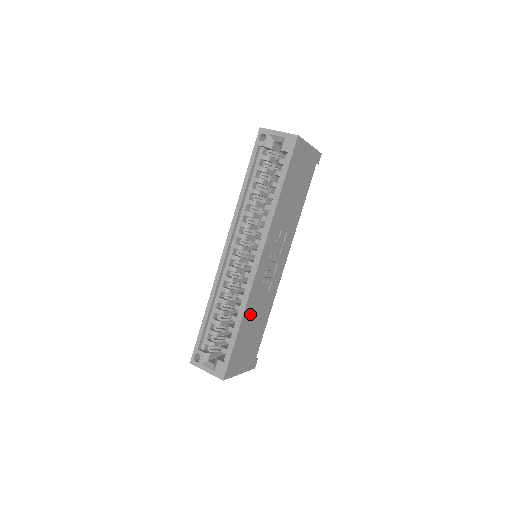
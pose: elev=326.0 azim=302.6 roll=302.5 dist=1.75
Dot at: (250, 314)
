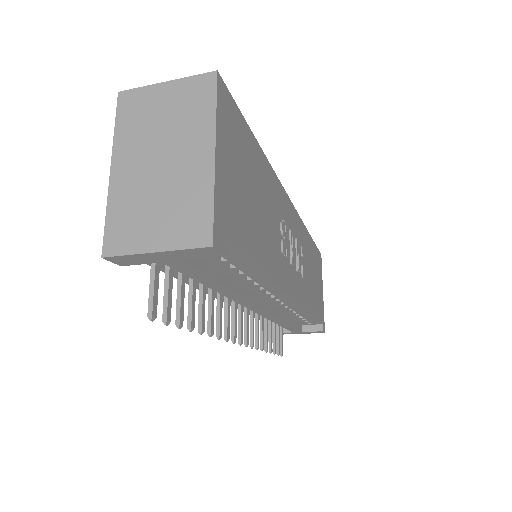
Dot at: (266, 186)
